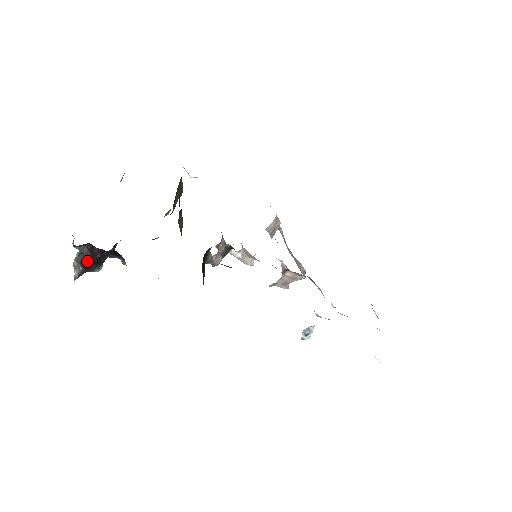
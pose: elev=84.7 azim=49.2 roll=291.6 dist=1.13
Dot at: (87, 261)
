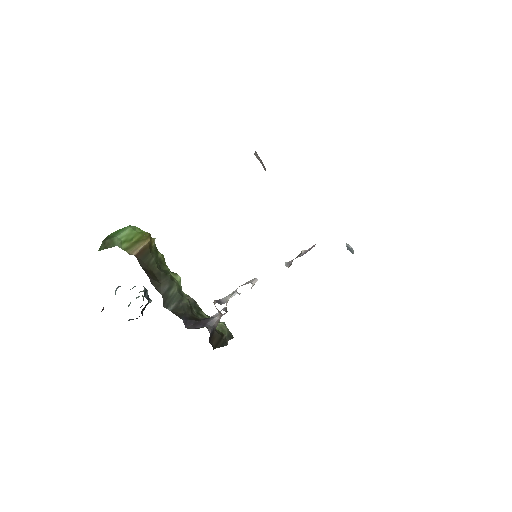
Dot at: occluded
